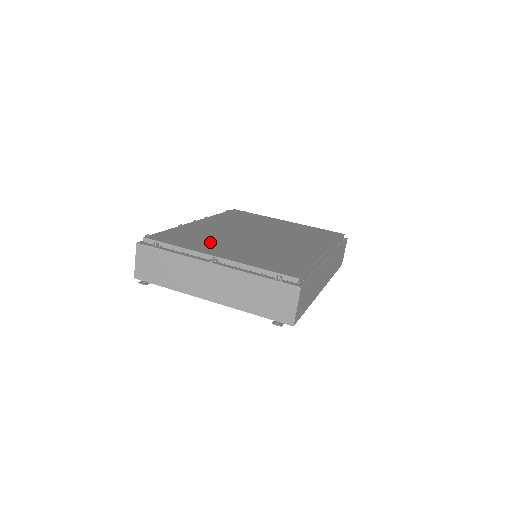
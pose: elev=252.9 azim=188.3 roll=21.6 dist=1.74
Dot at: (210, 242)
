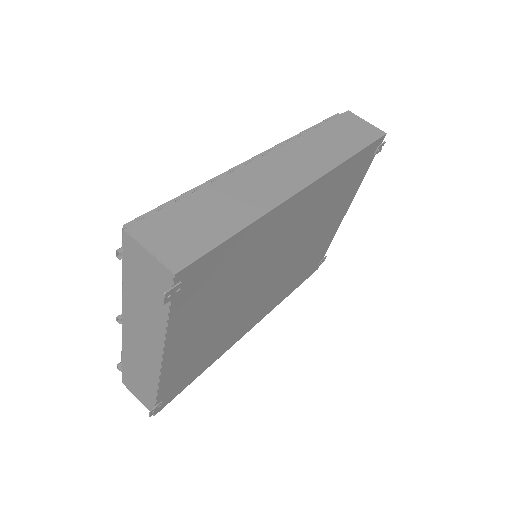
Dot at: occluded
